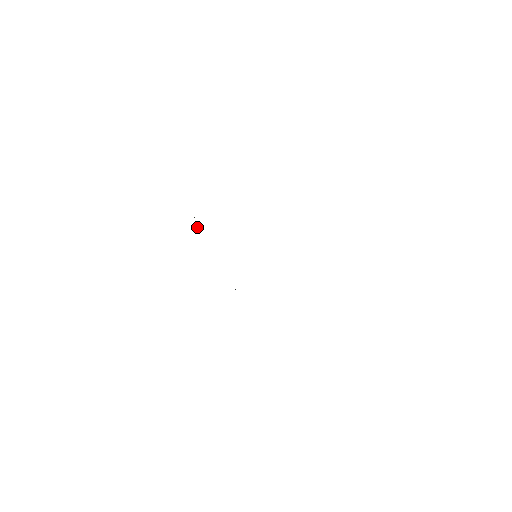
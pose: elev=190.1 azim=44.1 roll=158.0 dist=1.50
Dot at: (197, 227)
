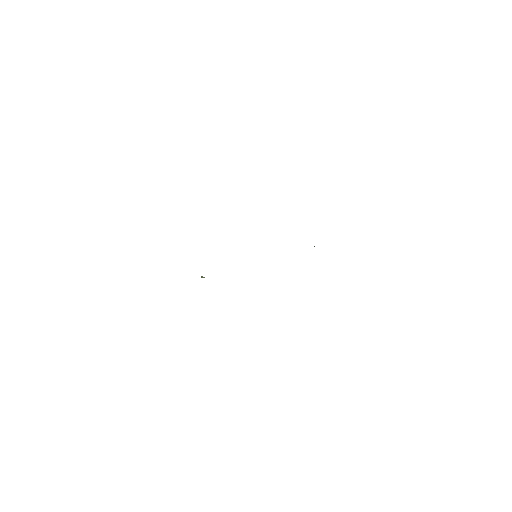
Dot at: occluded
